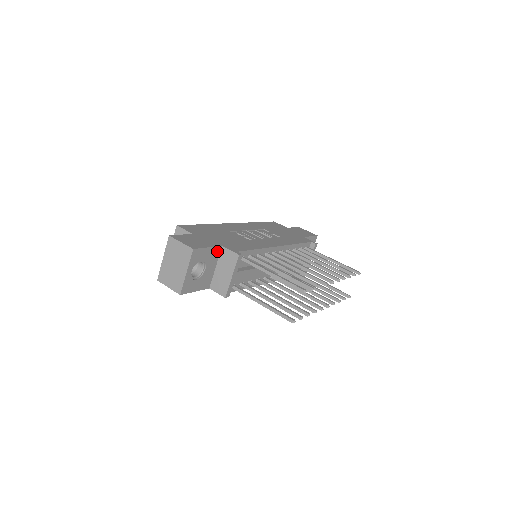
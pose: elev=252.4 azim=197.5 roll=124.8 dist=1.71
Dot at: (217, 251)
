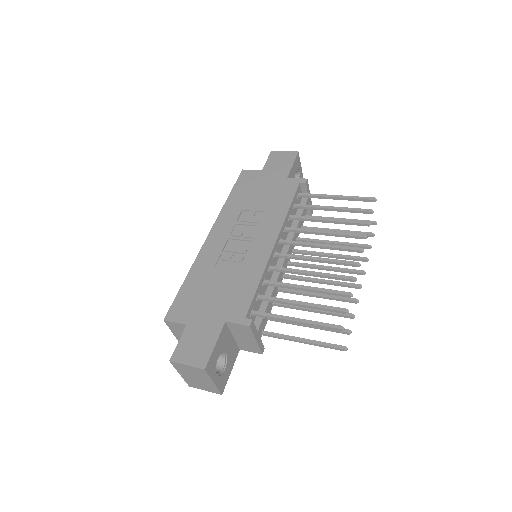
Dot at: (224, 330)
